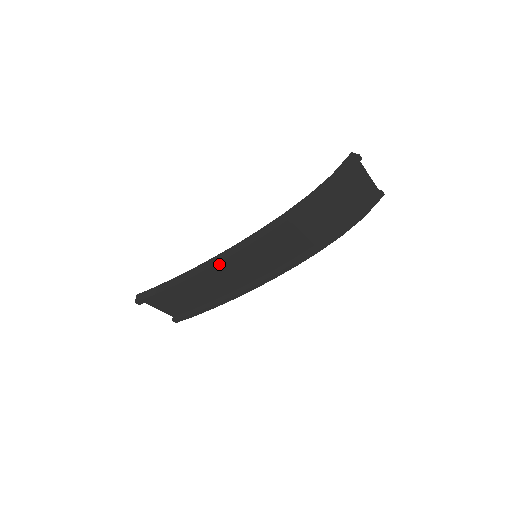
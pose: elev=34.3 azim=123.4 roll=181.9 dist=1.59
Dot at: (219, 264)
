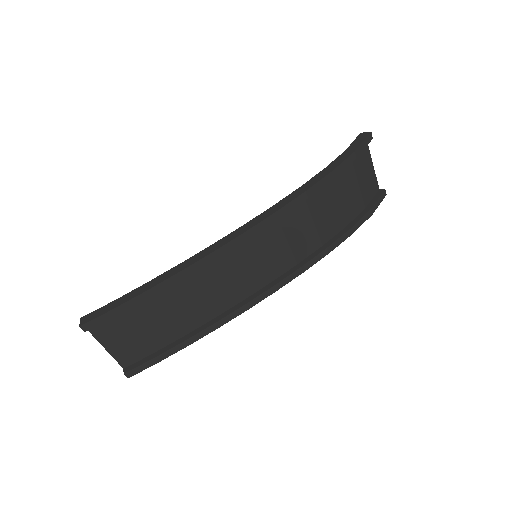
Dot at: (217, 252)
